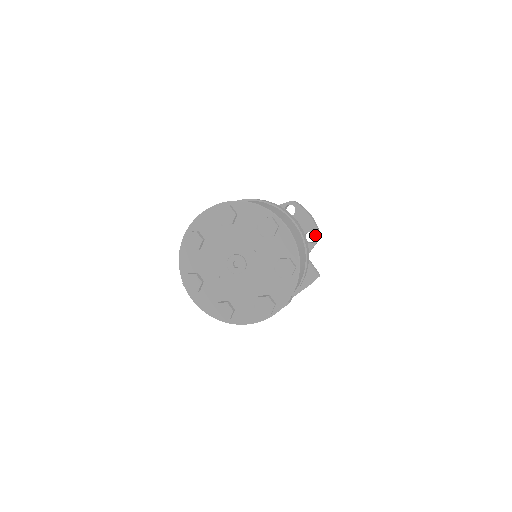
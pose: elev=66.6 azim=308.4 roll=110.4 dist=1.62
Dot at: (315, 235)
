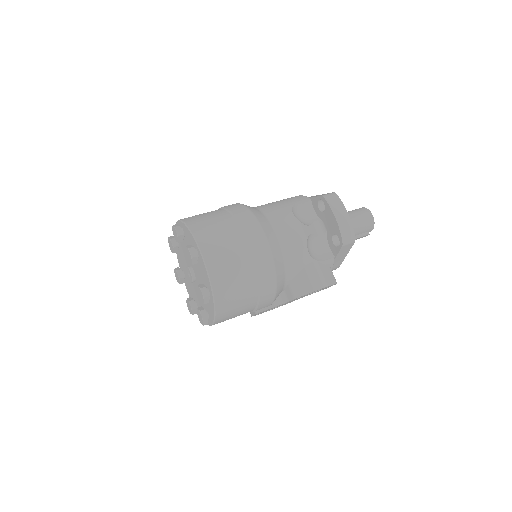
Dot at: (339, 239)
